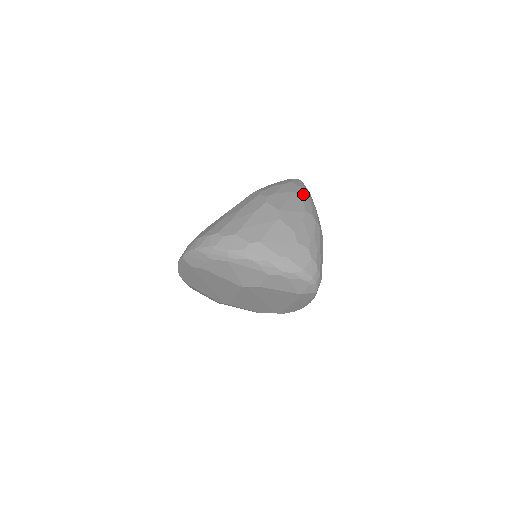
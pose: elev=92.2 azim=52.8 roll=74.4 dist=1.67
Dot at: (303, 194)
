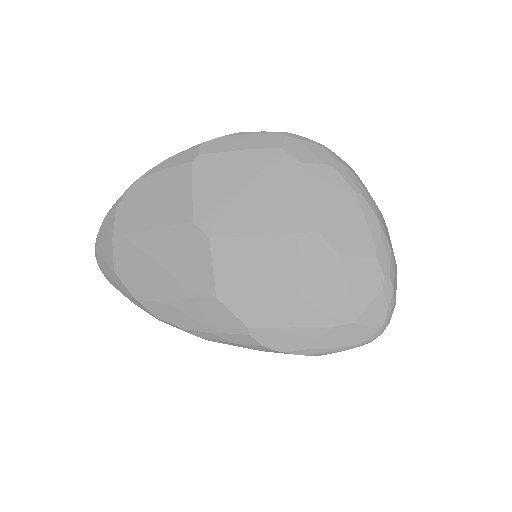
Dot at: occluded
